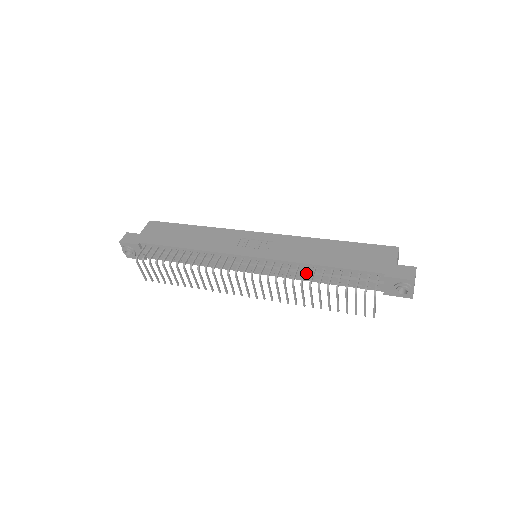
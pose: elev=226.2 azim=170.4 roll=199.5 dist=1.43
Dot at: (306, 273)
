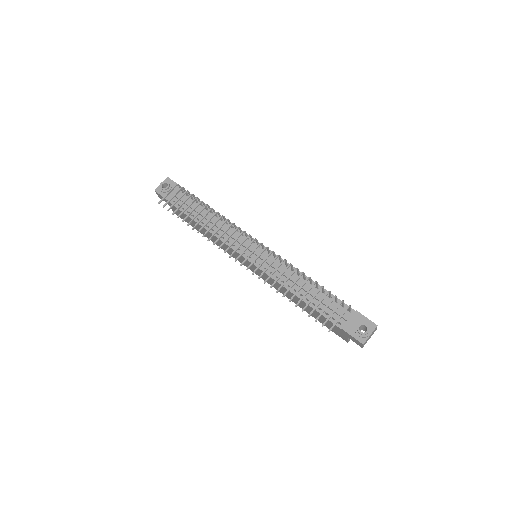
Dot at: (295, 277)
